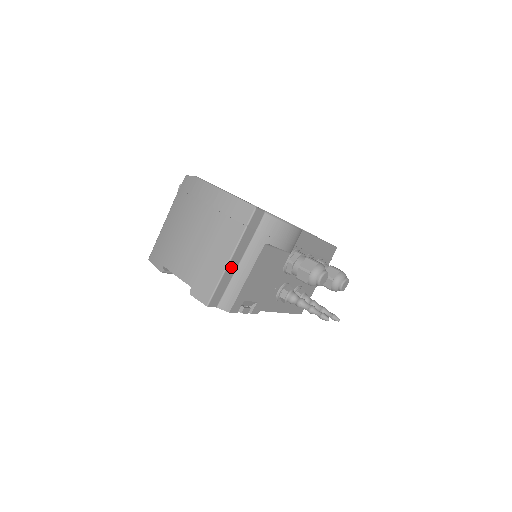
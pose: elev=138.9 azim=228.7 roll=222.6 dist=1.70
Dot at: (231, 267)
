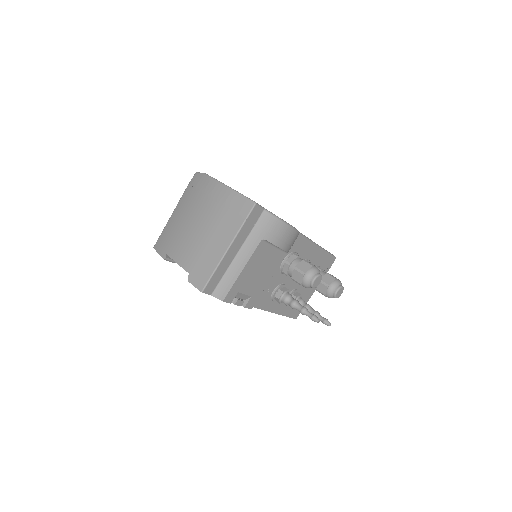
Dot at: (228, 257)
